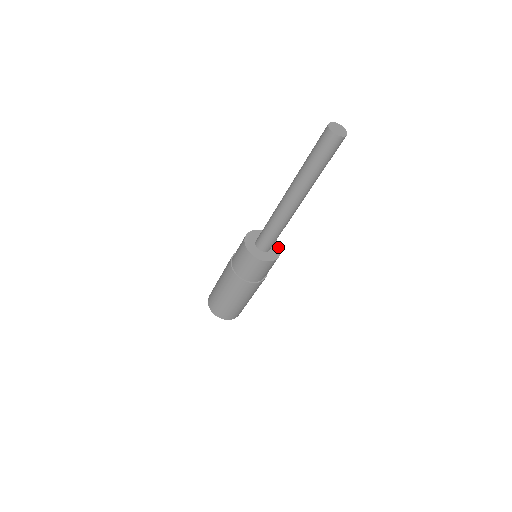
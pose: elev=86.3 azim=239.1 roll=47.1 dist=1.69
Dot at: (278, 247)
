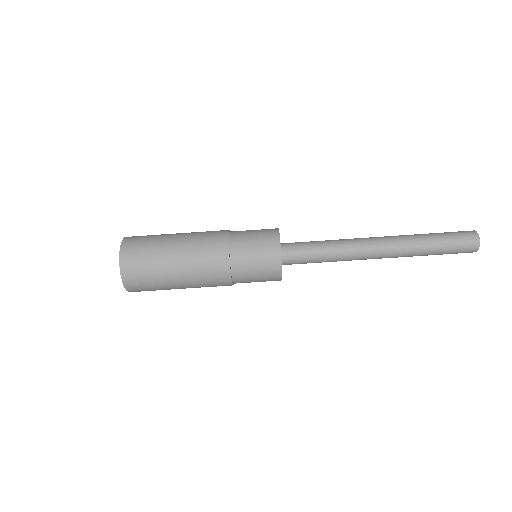
Dot at: occluded
